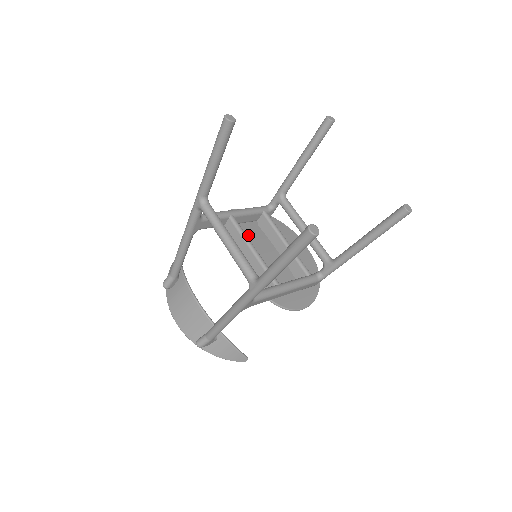
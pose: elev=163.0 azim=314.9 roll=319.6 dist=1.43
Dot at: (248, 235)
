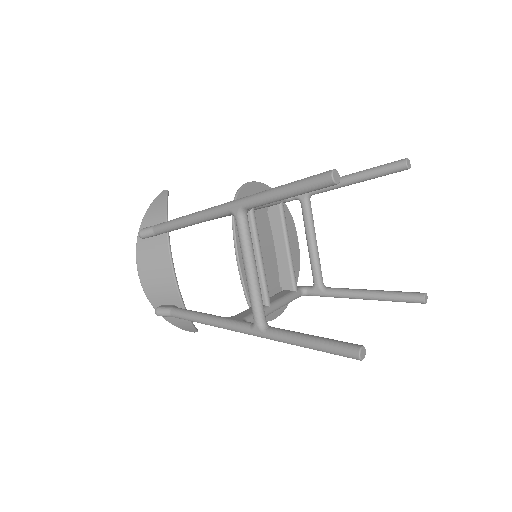
Dot at: occluded
